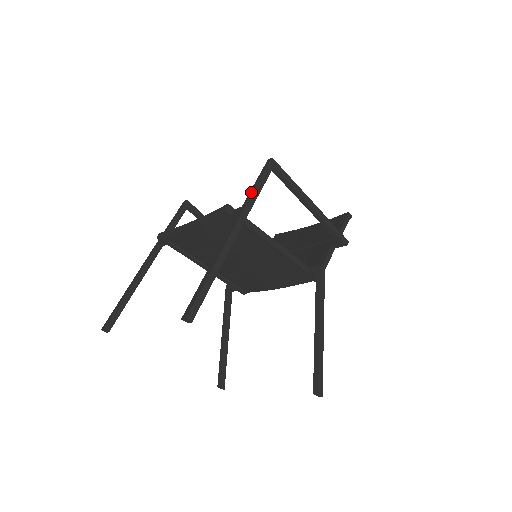
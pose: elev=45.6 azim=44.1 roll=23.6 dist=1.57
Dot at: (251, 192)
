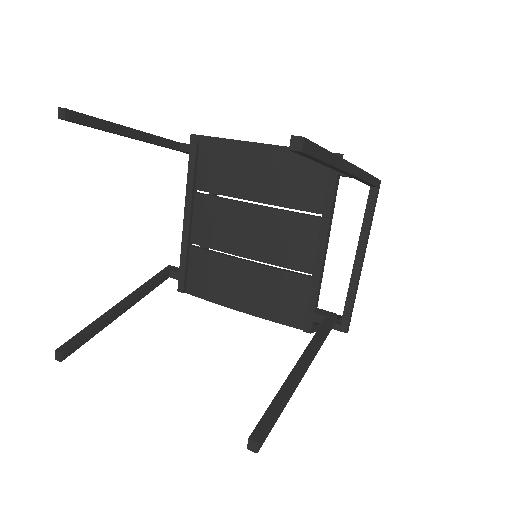
Dot at: occluded
